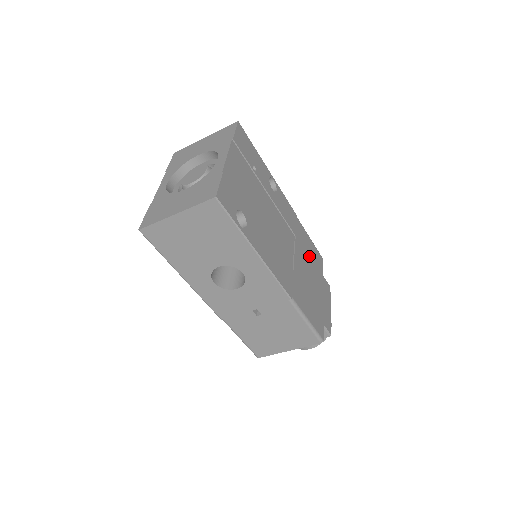
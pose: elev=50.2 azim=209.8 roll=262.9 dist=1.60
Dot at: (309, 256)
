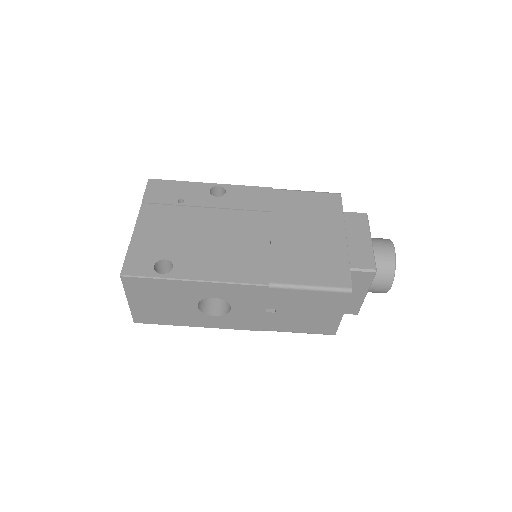
Dot at: (305, 213)
